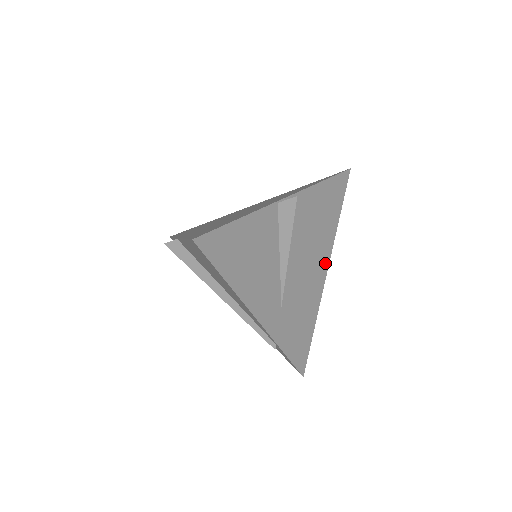
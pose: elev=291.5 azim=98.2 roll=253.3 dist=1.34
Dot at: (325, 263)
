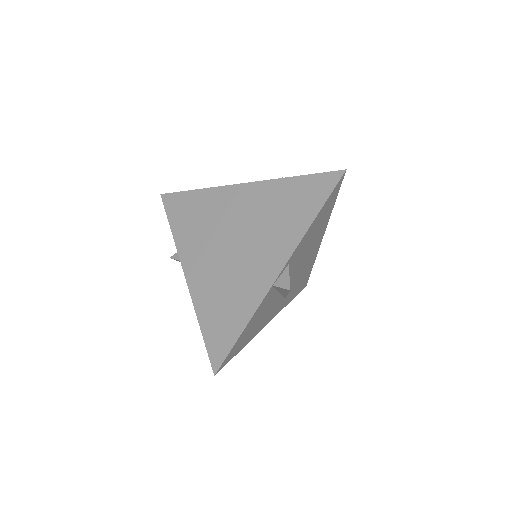
Dot at: (320, 239)
